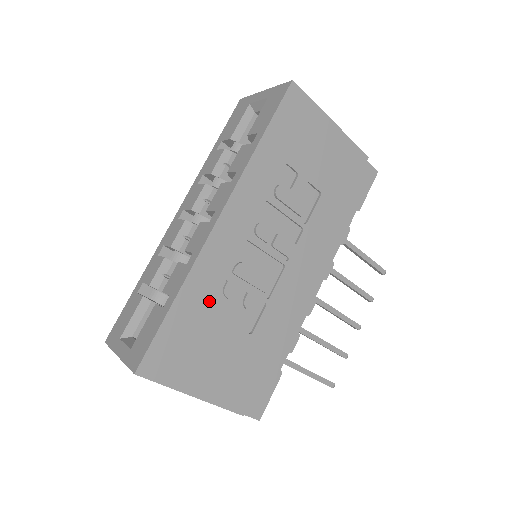
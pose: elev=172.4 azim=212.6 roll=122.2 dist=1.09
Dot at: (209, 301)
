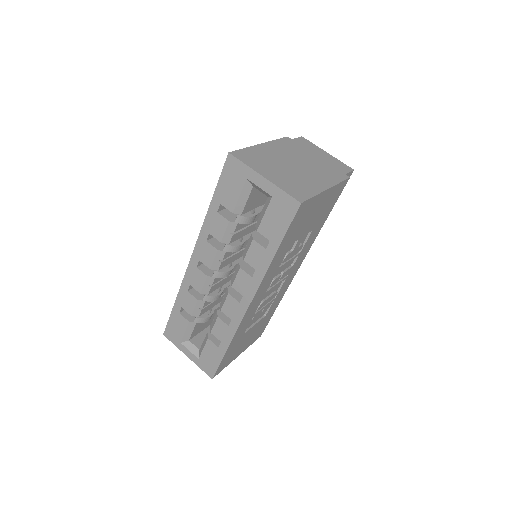
Dot at: occluded
